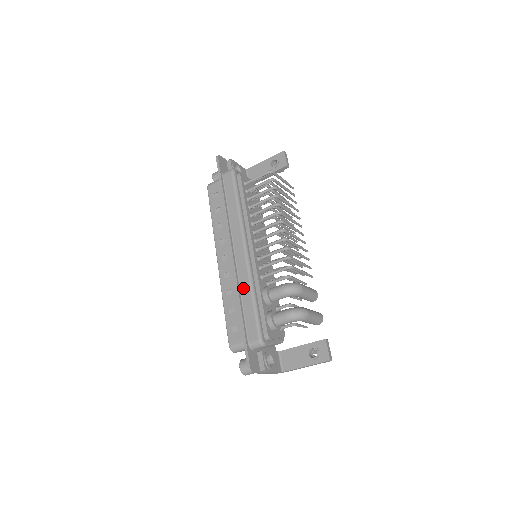
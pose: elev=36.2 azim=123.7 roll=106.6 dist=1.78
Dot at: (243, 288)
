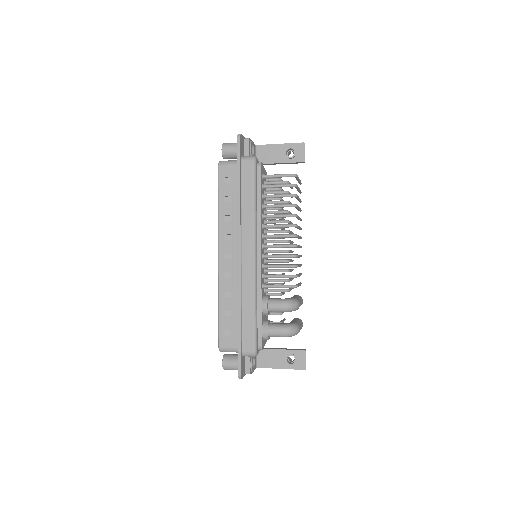
Dot at: (245, 297)
